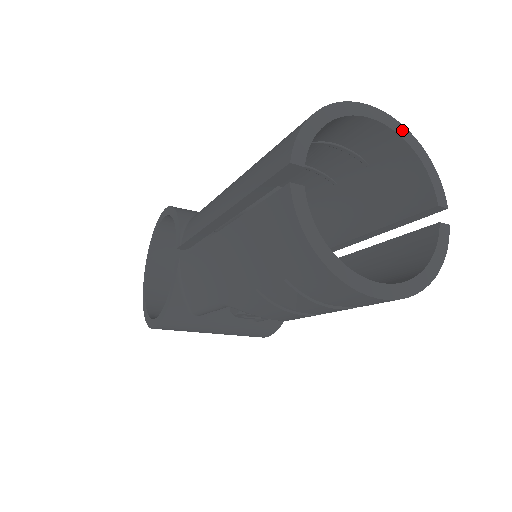
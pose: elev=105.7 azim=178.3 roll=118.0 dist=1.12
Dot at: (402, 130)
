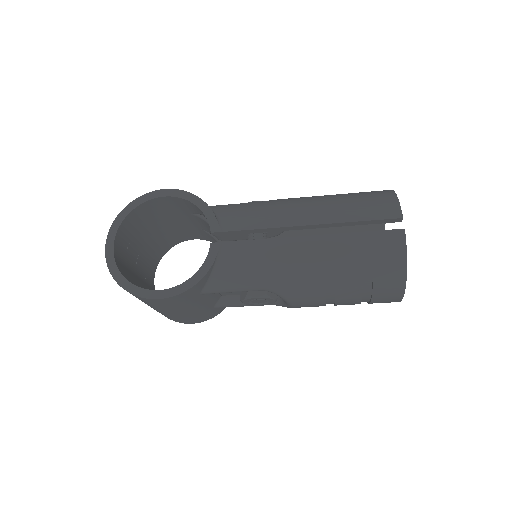
Dot at: occluded
